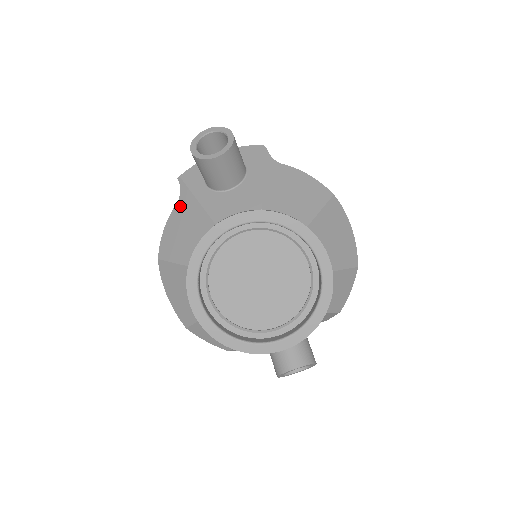
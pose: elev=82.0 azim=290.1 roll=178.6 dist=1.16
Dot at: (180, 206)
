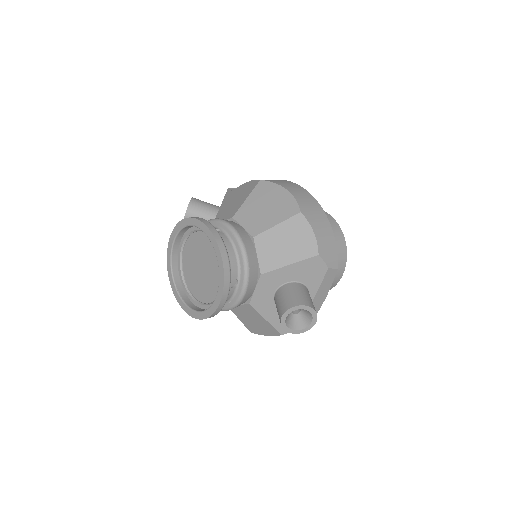
Dot at: occluded
